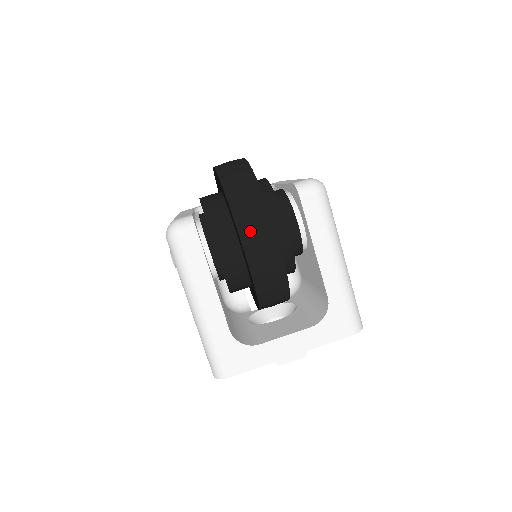
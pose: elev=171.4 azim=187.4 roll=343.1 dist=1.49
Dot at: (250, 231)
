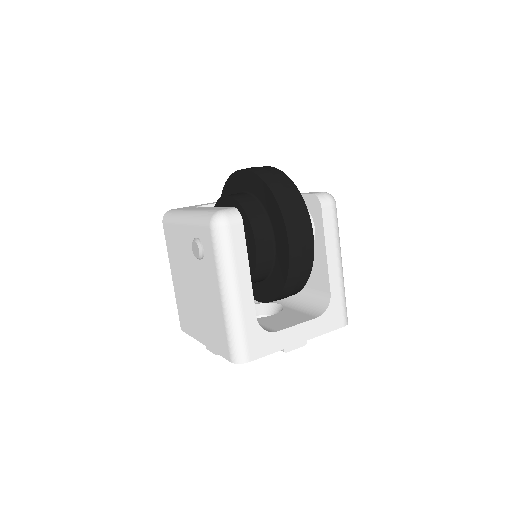
Dot at: (295, 227)
